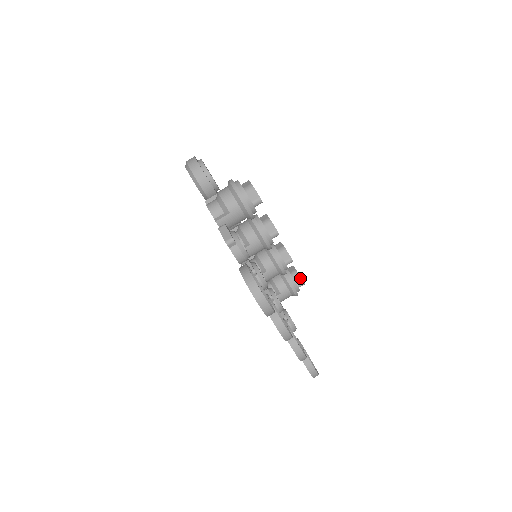
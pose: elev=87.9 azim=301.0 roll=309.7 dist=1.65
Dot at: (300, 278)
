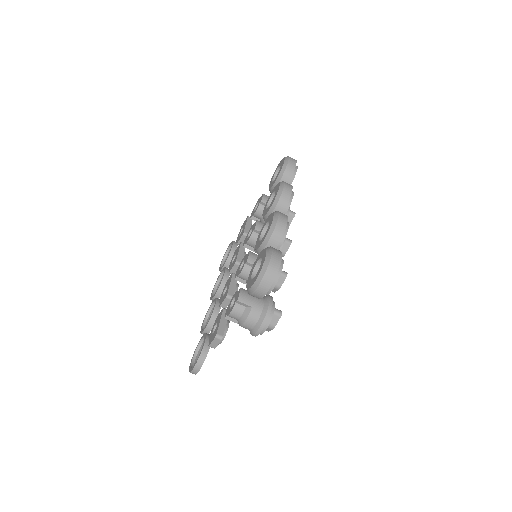
Dot at: occluded
